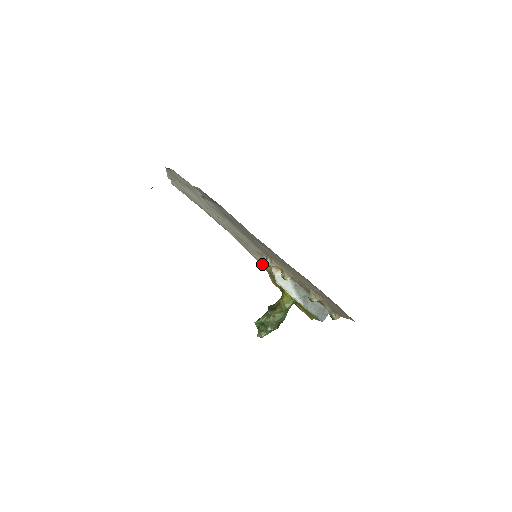
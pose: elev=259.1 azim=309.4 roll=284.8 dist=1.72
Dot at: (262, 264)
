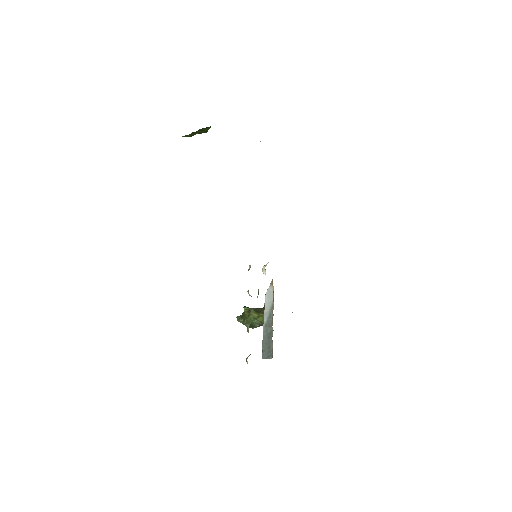
Dot at: (263, 268)
